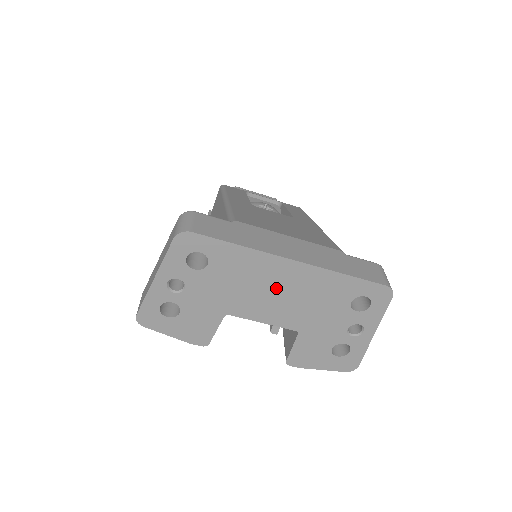
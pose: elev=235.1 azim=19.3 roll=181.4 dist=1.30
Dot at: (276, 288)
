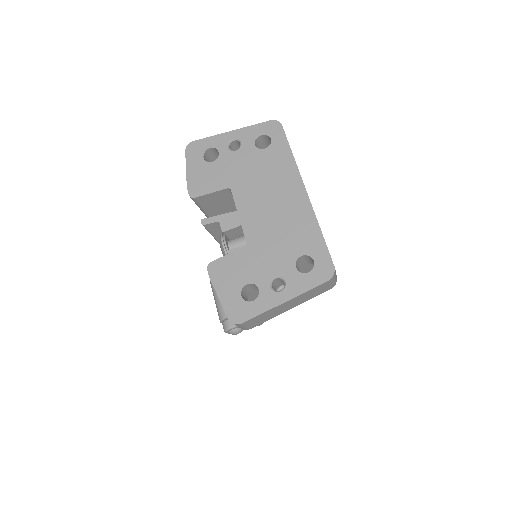
Dot at: (276, 199)
